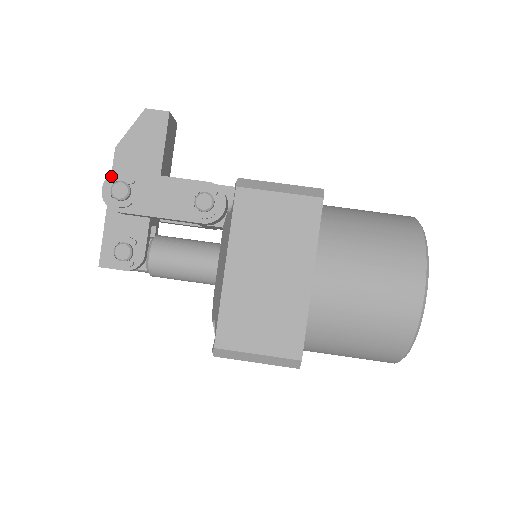
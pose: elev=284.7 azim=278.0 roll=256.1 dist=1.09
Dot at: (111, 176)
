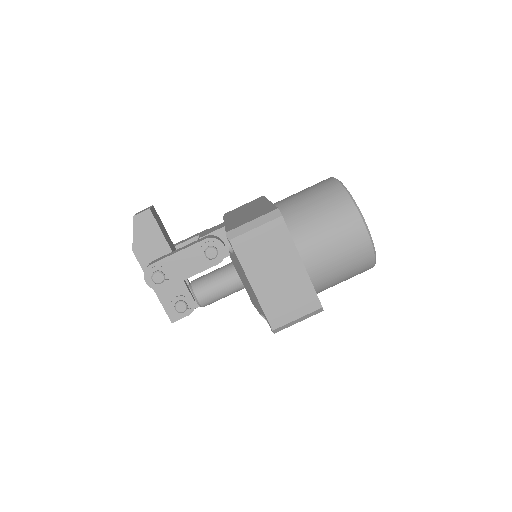
Dot at: (146, 272)
